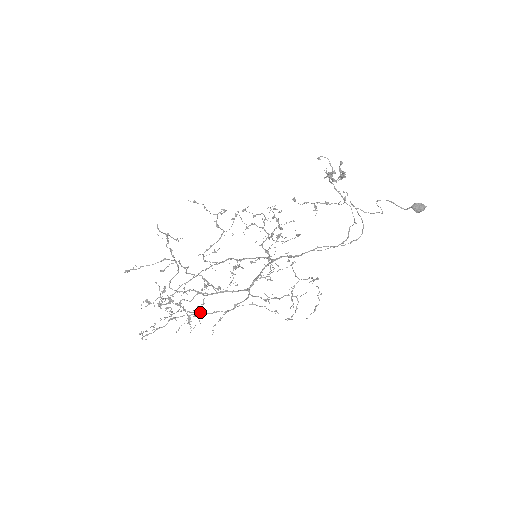
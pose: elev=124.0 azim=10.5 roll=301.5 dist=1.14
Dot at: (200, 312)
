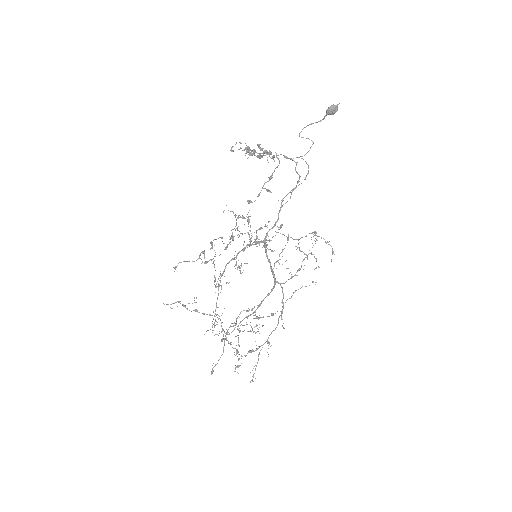
Dot at: (271, 333)
